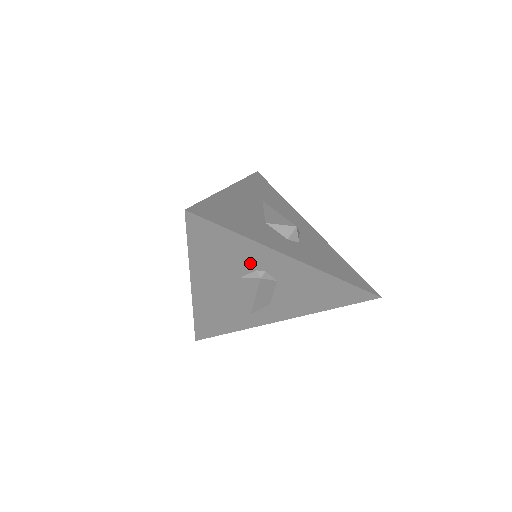
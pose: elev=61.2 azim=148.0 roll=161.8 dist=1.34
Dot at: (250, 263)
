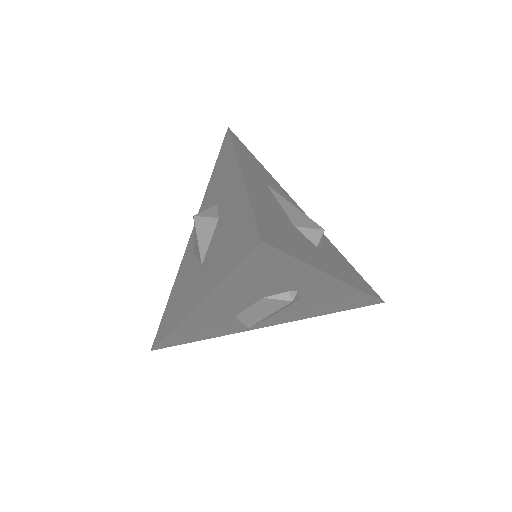
Dot at: (288, 286)
